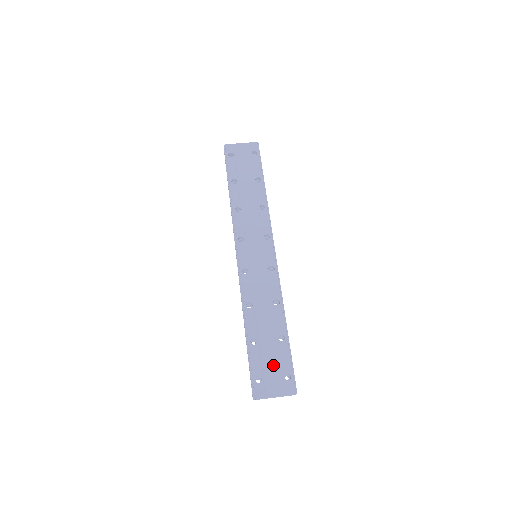
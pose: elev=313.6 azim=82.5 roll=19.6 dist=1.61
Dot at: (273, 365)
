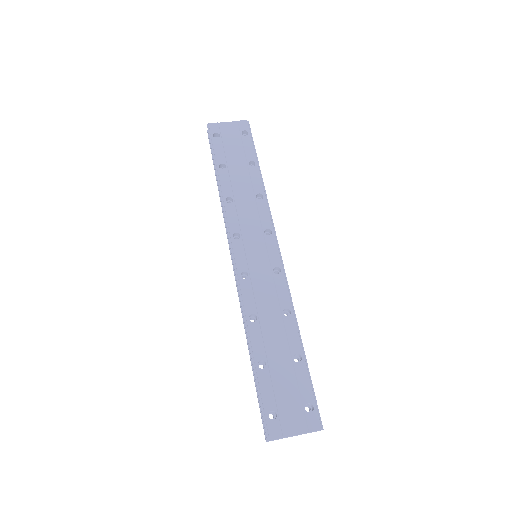
Dot at: (289, 394)
